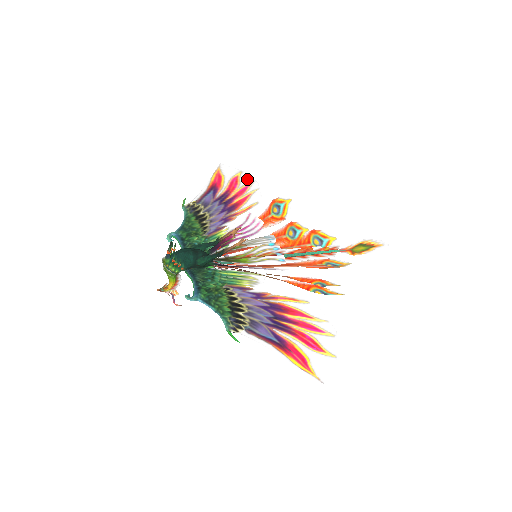
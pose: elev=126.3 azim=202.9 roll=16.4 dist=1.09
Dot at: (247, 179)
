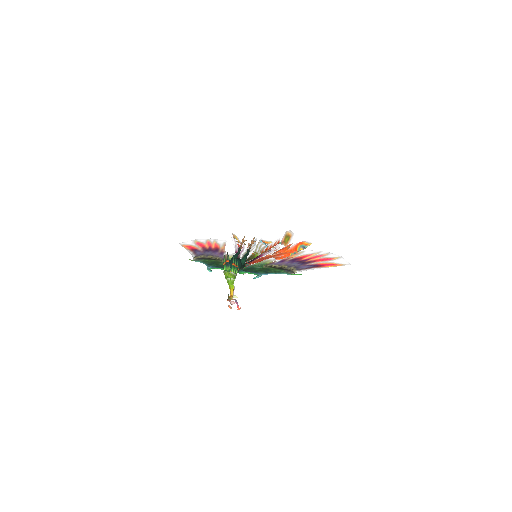
Dot at: (203, 240)
